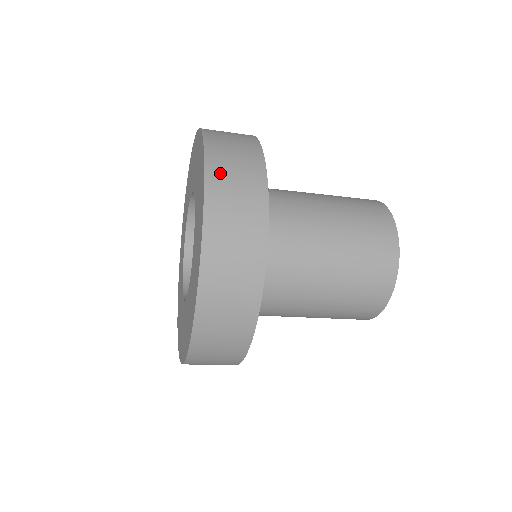
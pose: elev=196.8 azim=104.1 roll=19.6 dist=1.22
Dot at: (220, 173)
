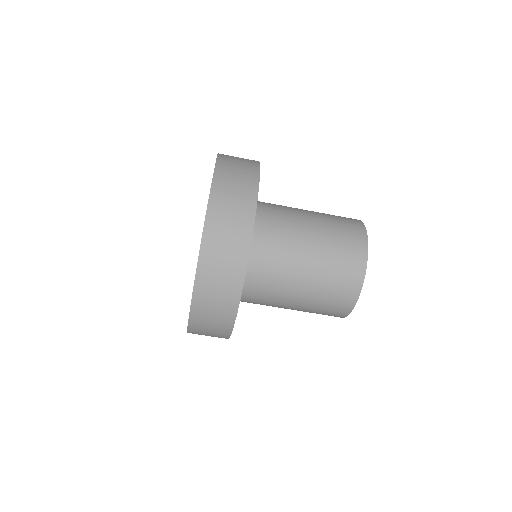
Dot at: (221, 195)
